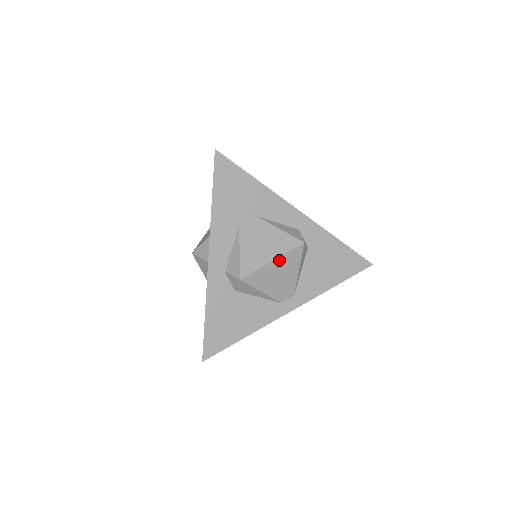
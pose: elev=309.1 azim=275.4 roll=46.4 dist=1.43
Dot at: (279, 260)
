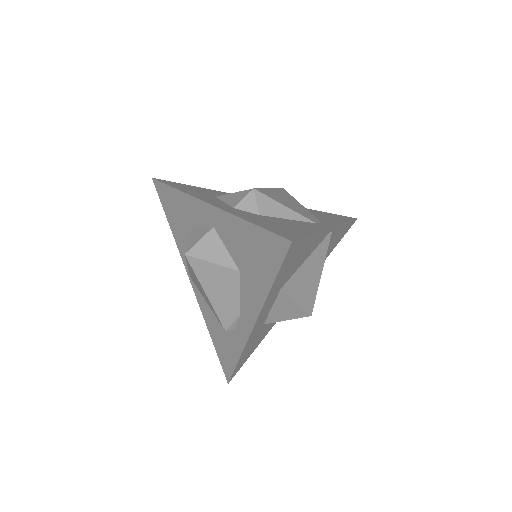
Dot at: (275, 191)
